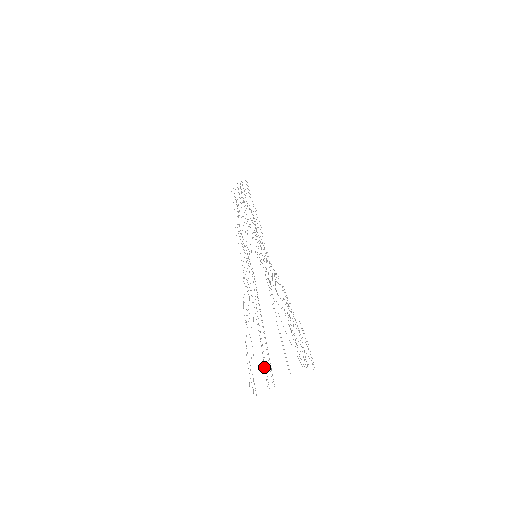
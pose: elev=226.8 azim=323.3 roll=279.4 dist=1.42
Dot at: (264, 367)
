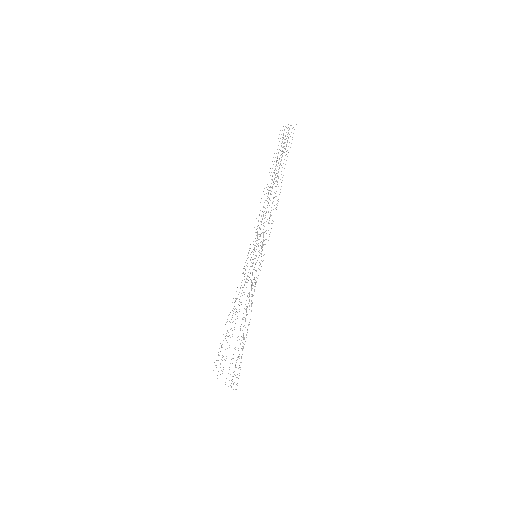
Dot at: occluded
